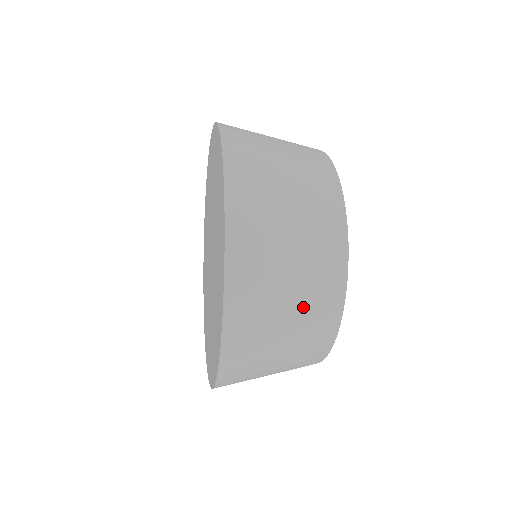
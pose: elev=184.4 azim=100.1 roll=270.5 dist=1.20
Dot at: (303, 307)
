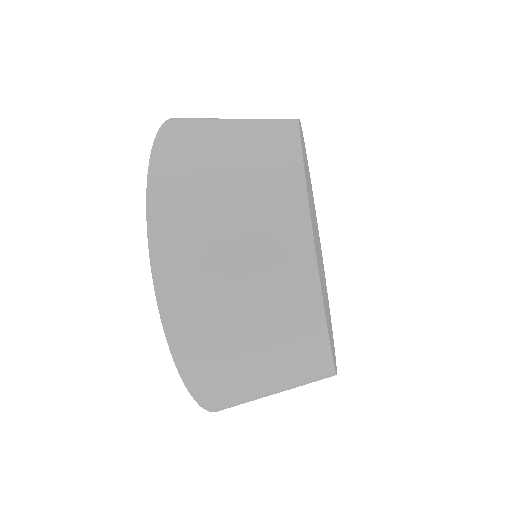
Dot at: (248, 192)
